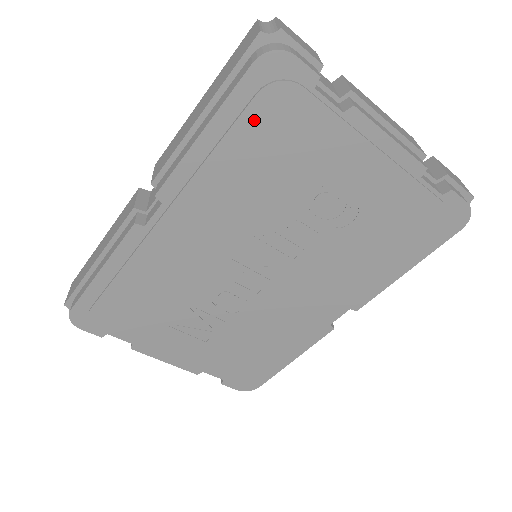
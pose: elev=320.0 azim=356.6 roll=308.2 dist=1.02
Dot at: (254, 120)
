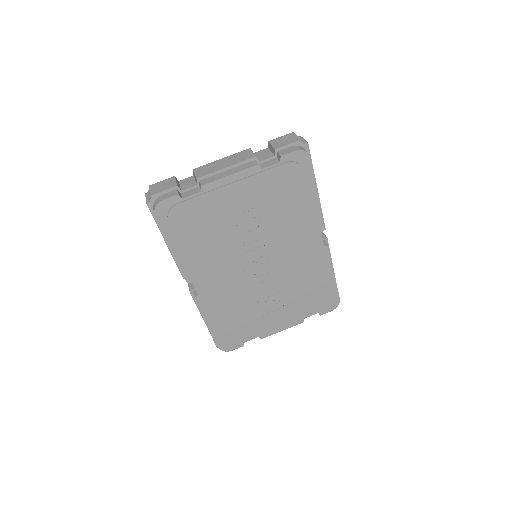
Dot at: (179, 229)
